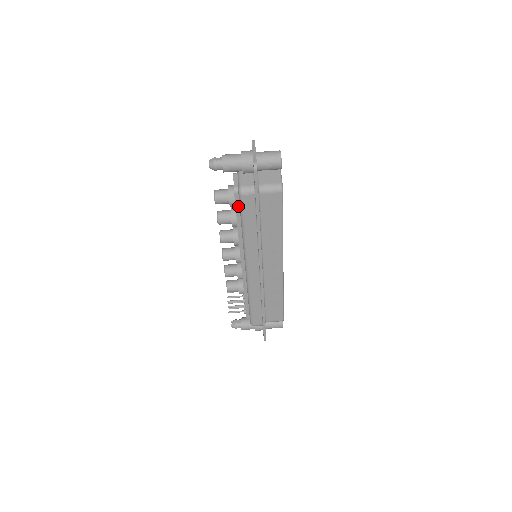
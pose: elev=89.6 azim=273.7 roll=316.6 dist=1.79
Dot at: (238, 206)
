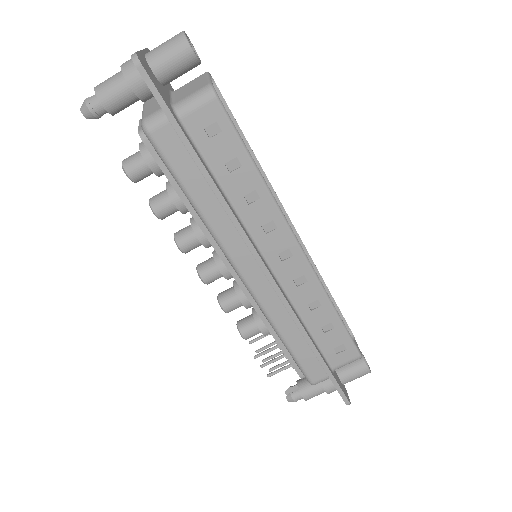
Dot at: (163, 164)
